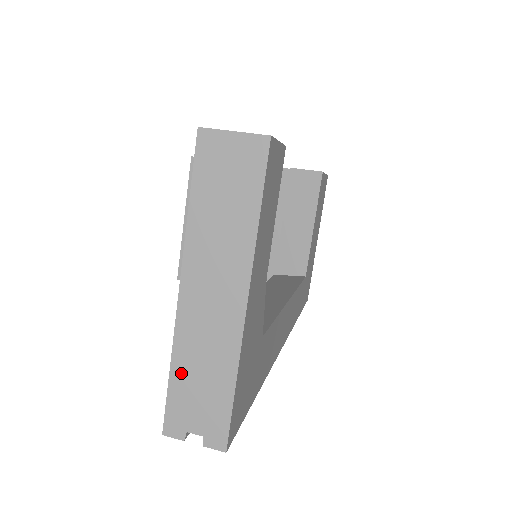
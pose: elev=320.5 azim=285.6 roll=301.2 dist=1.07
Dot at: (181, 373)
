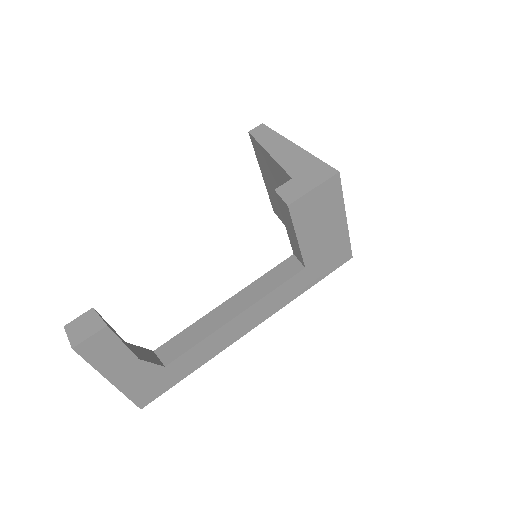
Dot at: occluded
